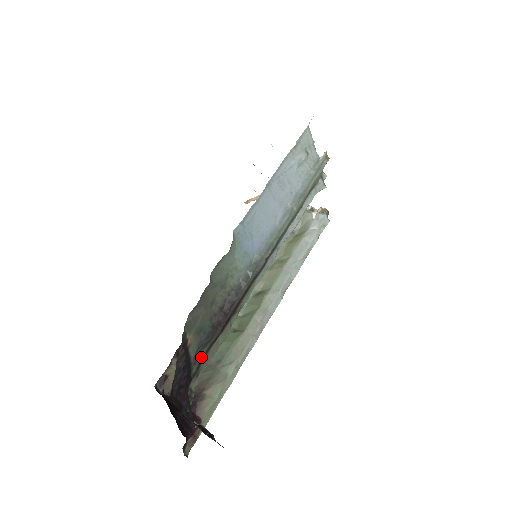
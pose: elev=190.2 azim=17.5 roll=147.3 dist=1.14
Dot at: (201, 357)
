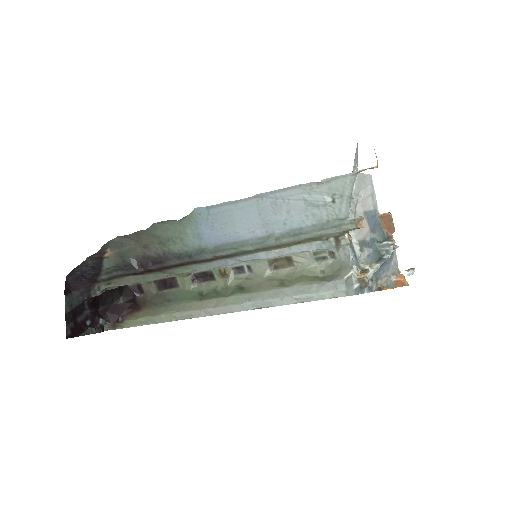
Dot at: (116, 274)
